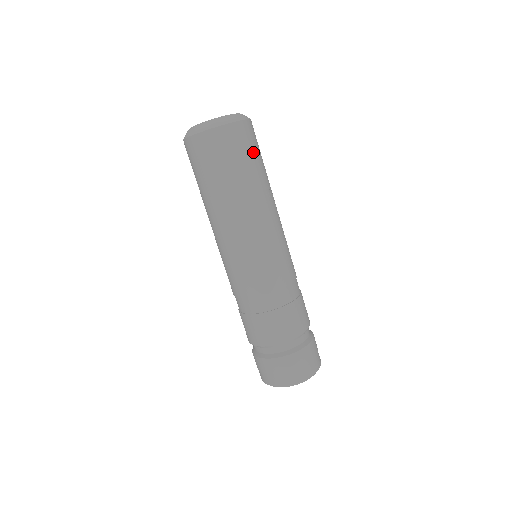
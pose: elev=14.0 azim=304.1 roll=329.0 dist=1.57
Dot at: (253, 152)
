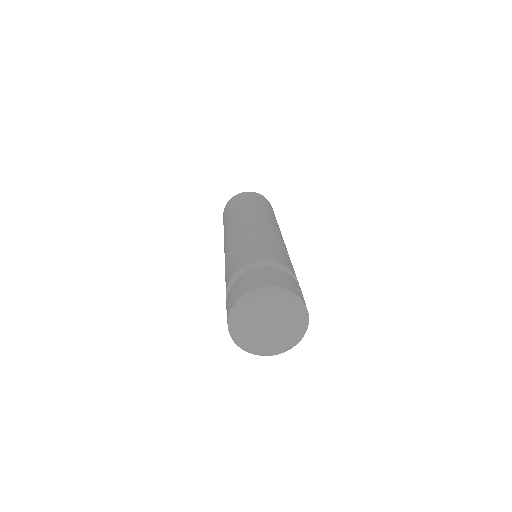
Dot at: (263, 202)
